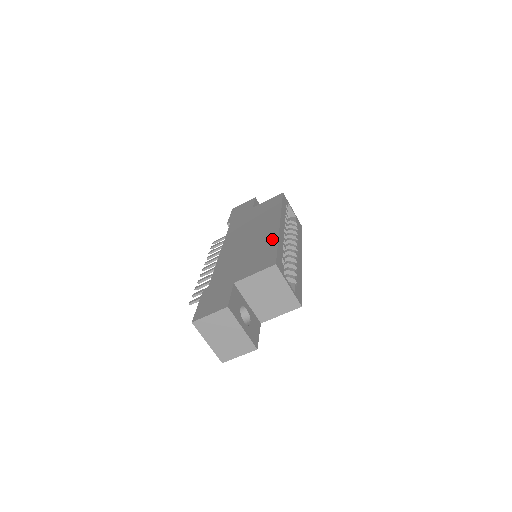
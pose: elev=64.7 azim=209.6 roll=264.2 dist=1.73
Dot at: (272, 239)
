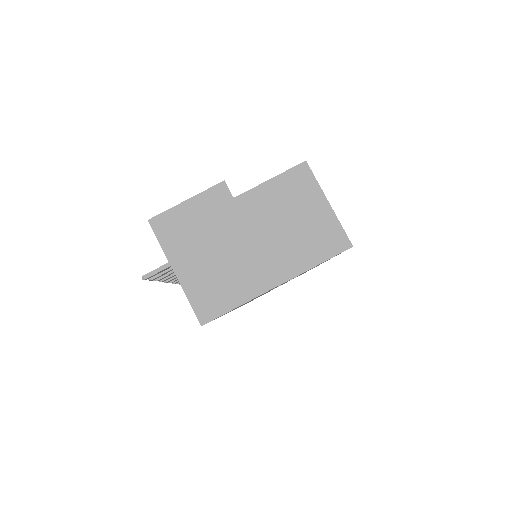
Dot at: occluded
